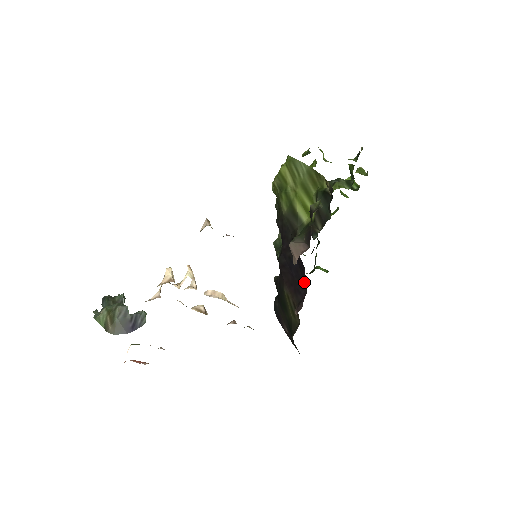
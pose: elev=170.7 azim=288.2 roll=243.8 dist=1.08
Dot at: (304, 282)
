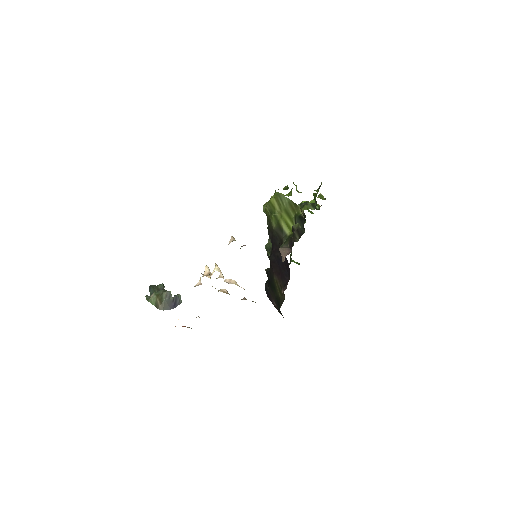
Dot at: (288, 272)
